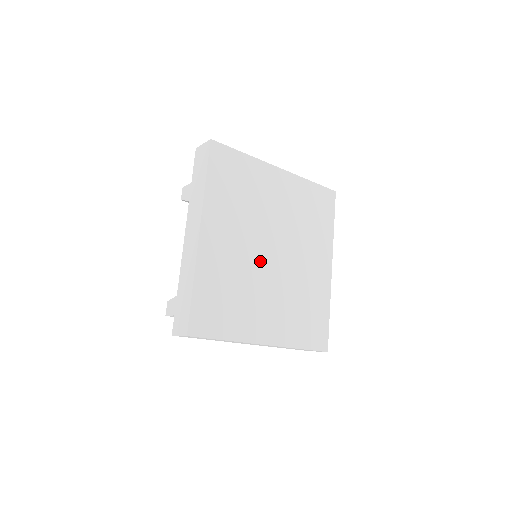
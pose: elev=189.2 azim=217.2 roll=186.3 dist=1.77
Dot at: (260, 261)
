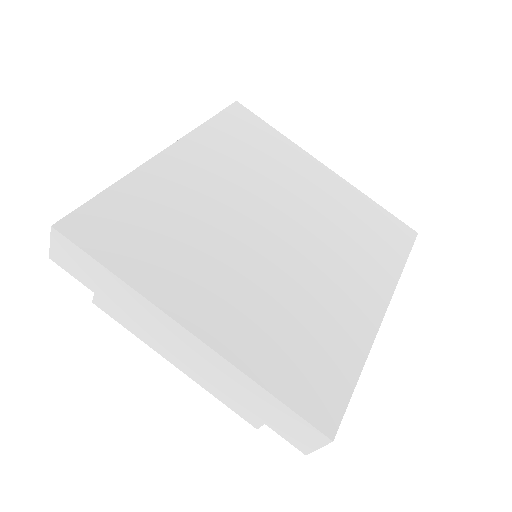
Dot at: (244, 226)
